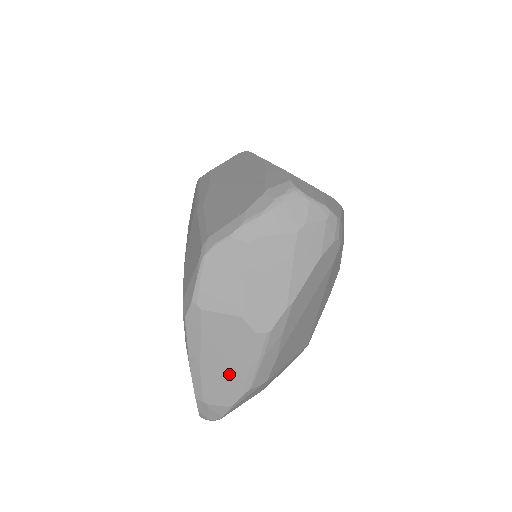
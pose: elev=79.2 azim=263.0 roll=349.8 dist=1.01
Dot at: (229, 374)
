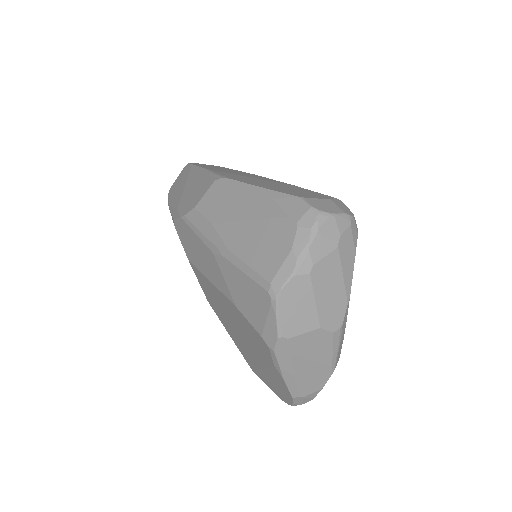
Dot at: (317, 369)
